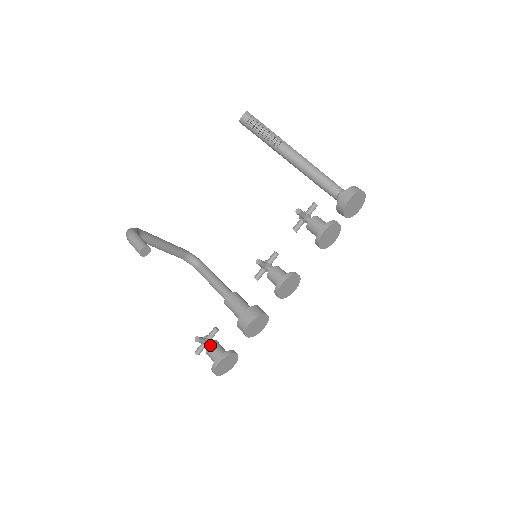
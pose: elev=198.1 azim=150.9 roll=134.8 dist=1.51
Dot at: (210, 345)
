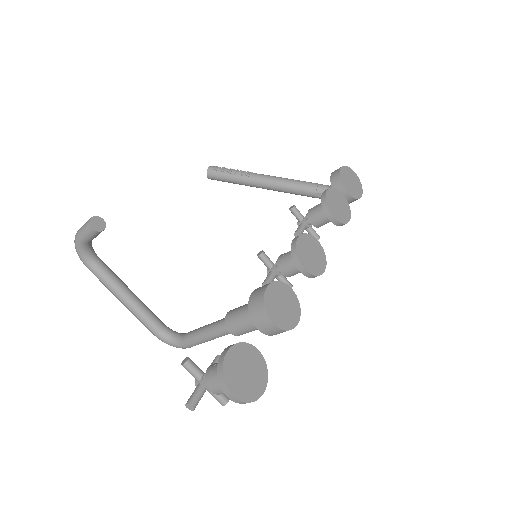
Dot at: occluded
